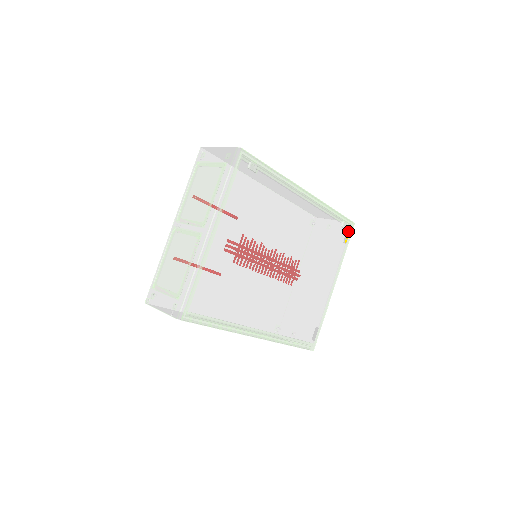
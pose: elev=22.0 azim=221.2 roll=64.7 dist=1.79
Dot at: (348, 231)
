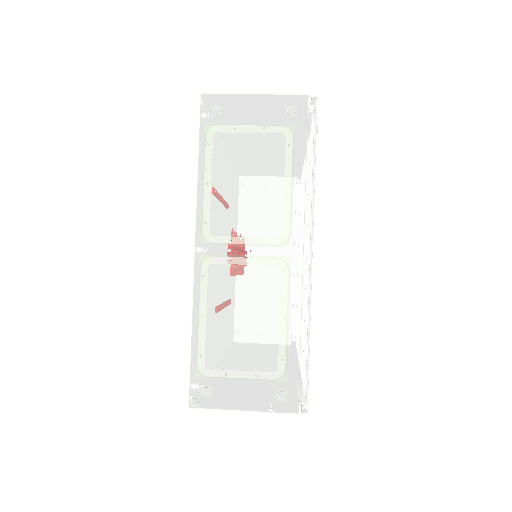
Dot at: occluded
